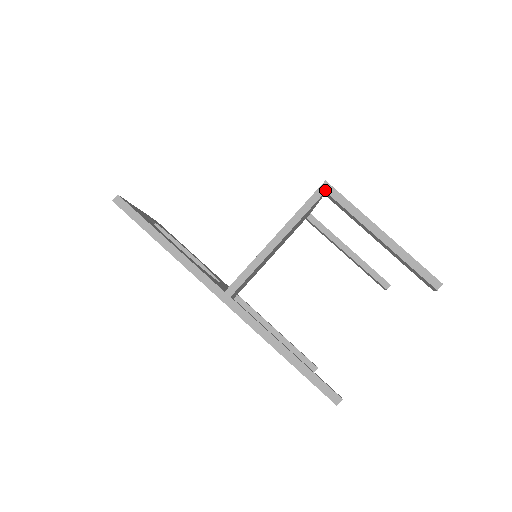
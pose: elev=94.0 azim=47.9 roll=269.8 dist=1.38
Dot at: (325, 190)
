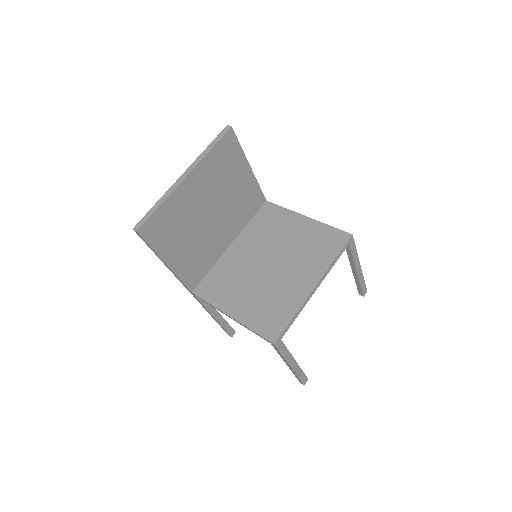
Dot at: (271, 343)
